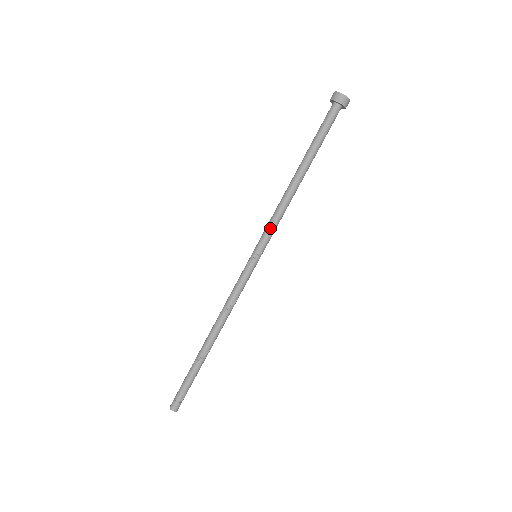
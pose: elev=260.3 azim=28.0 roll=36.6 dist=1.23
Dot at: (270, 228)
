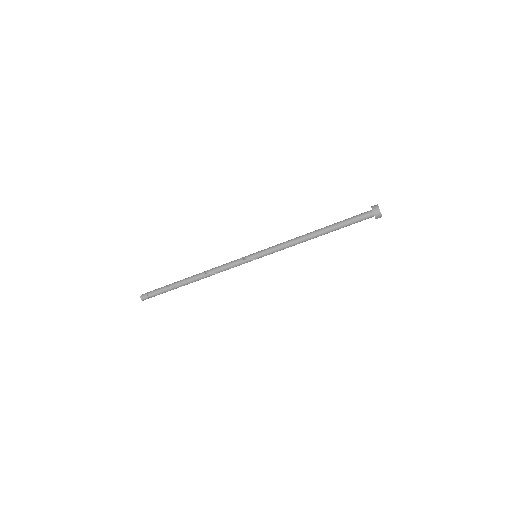
Dot at: occluded
